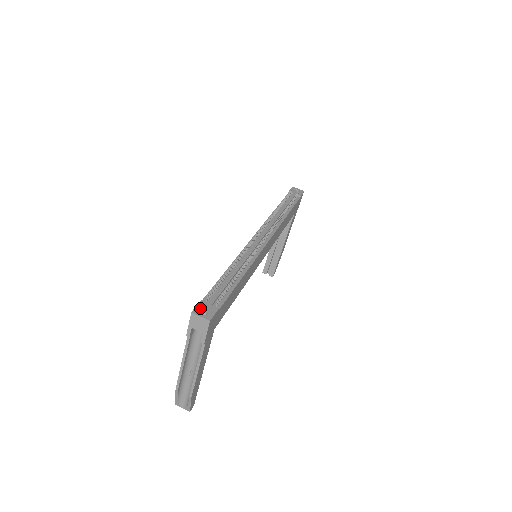
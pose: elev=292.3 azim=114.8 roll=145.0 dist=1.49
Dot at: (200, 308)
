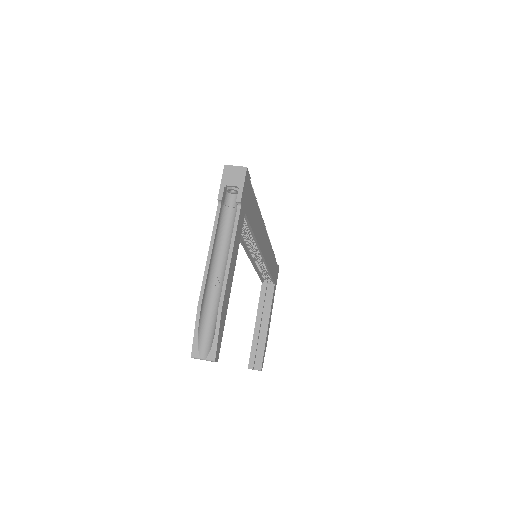
Dot at: occluded
